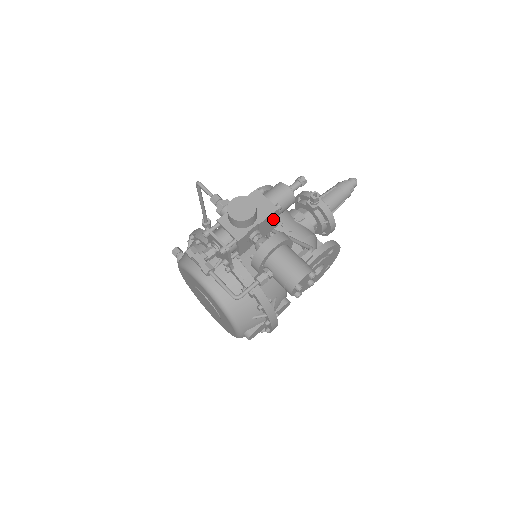
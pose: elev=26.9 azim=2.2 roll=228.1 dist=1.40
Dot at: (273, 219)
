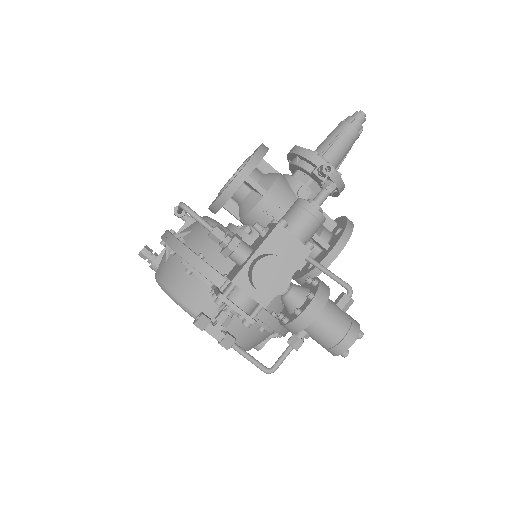
Dot at: occluded
